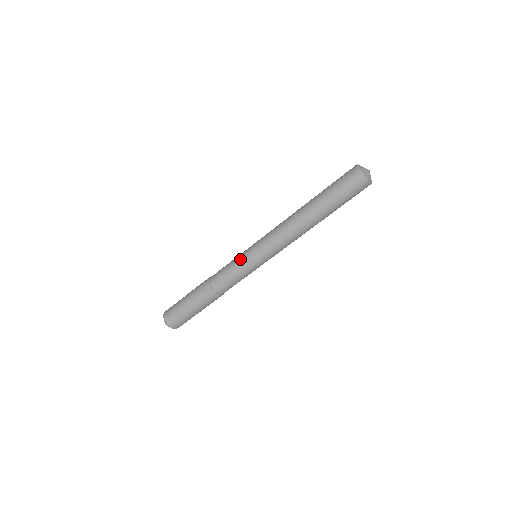
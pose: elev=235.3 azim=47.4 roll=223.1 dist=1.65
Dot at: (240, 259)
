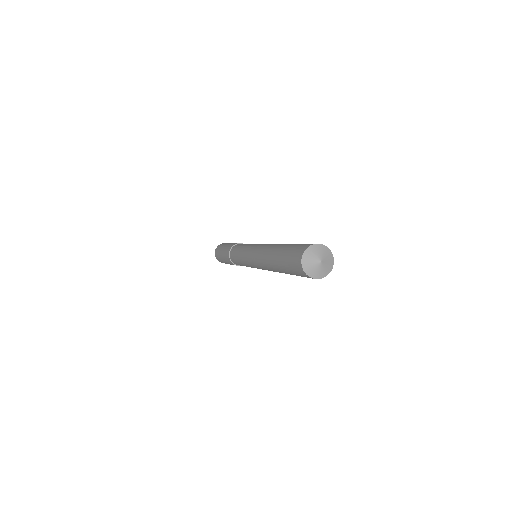
Dot at: occluded
